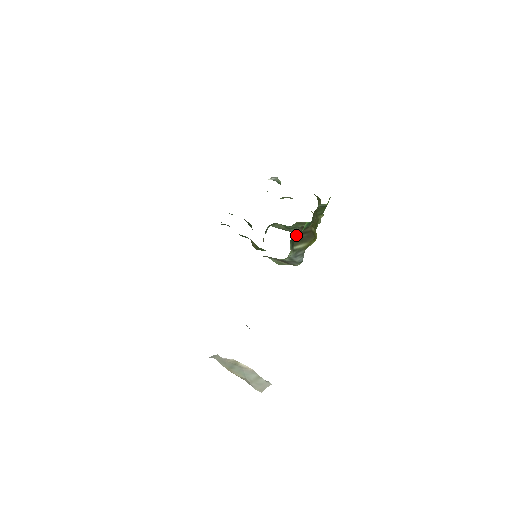
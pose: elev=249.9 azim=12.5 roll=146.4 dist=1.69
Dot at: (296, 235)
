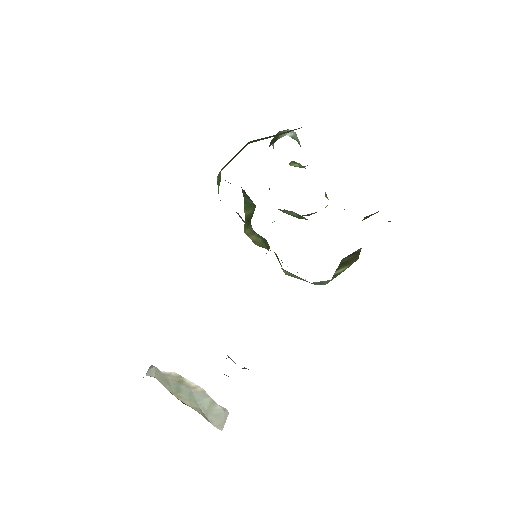
Dot at: occluded
